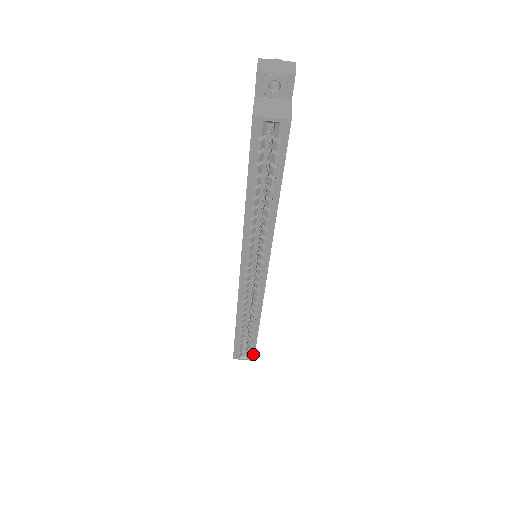
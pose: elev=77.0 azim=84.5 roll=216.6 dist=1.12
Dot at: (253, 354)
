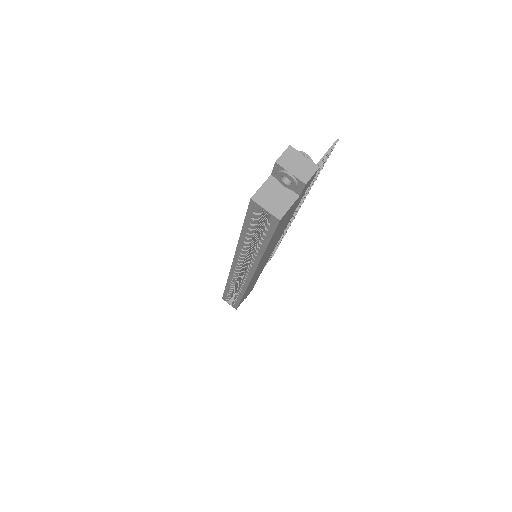
Dot at: (236, 306)
